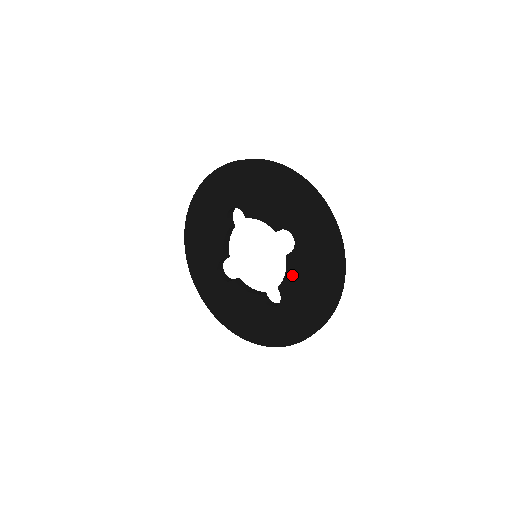
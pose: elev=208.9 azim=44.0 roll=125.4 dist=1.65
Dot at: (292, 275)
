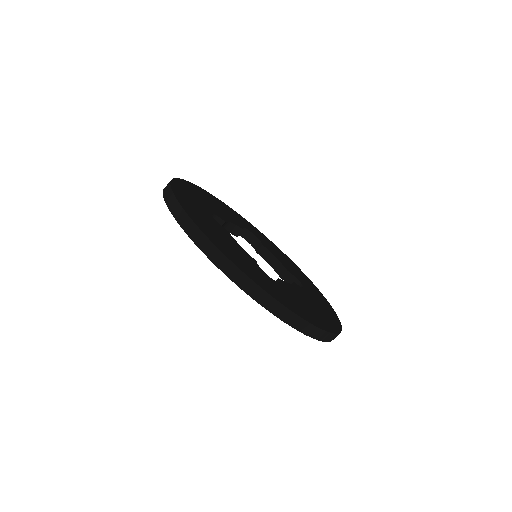
Dot at: occluded
